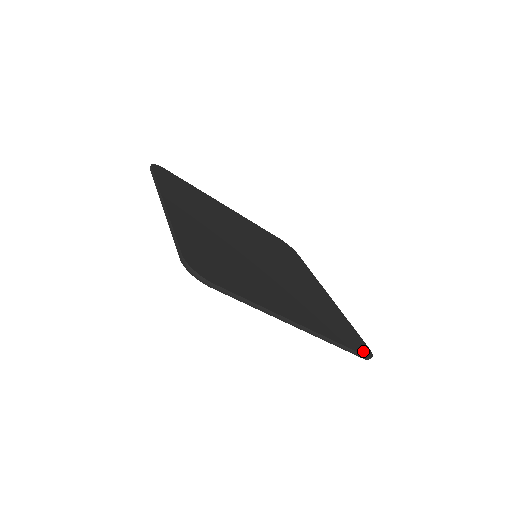
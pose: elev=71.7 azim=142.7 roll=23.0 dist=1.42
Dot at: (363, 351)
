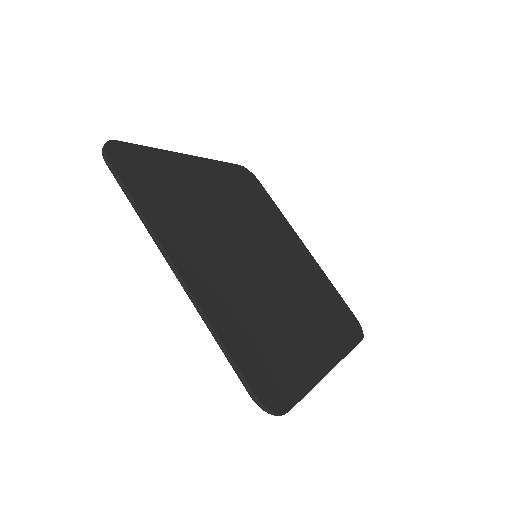
Dot at: (358, 333)
